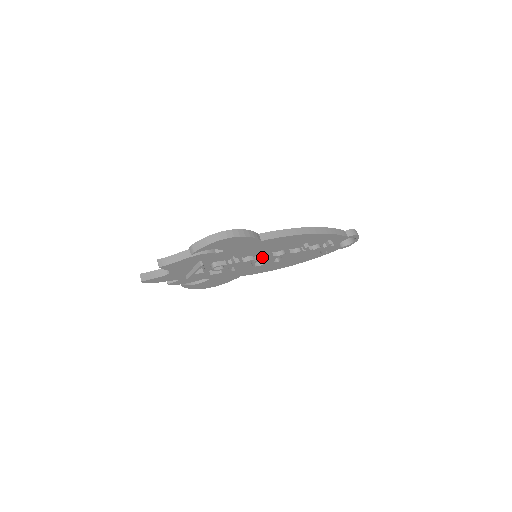
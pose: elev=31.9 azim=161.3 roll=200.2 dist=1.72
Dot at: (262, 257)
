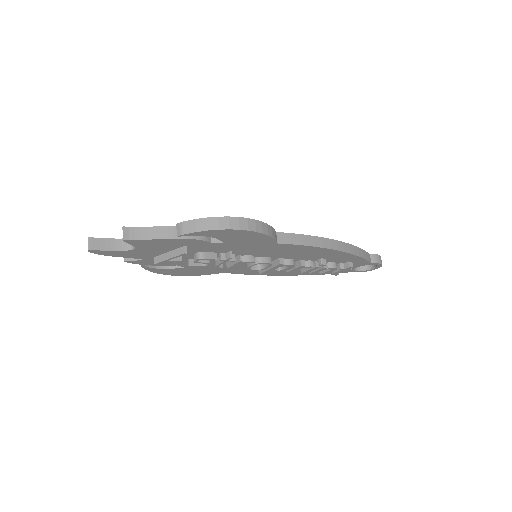
Dot at: (265, 261)
